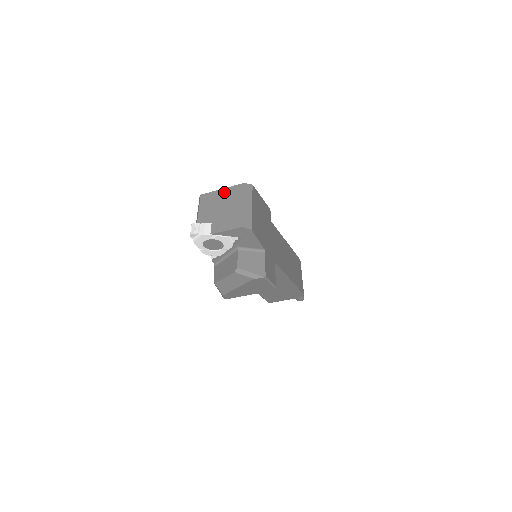
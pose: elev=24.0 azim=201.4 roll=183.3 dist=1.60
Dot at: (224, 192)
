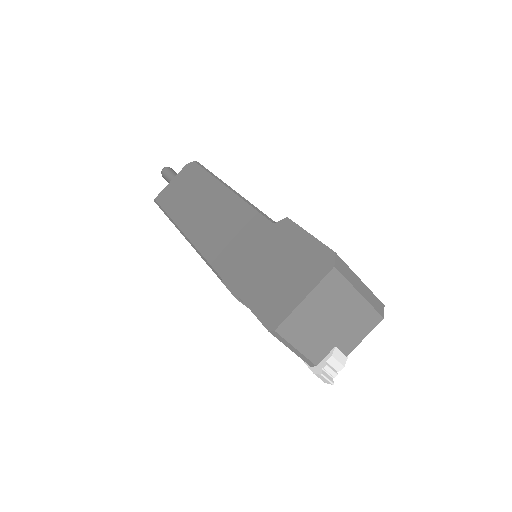
Dot at: (314, 301)
